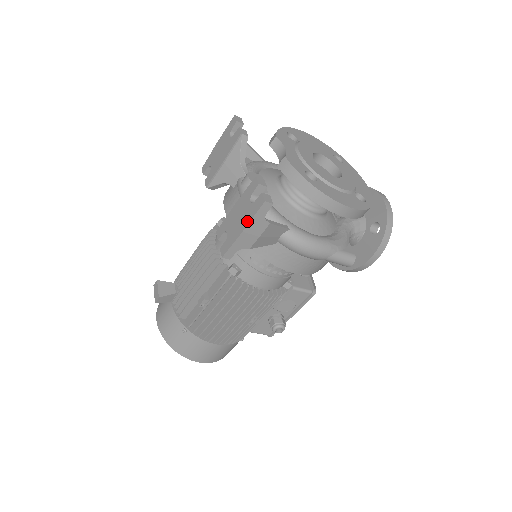
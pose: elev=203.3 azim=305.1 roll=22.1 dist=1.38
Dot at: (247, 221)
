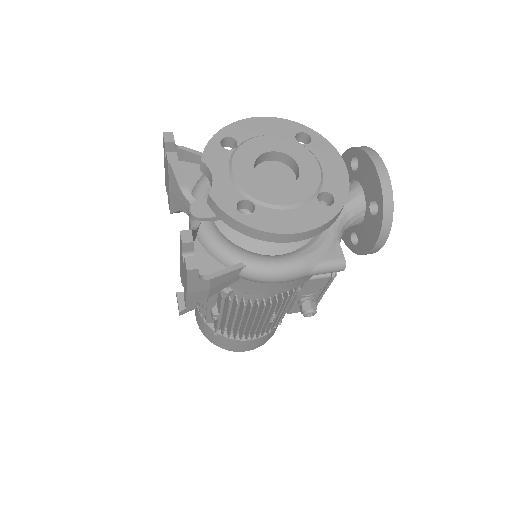
Dot at: (185, 284)
